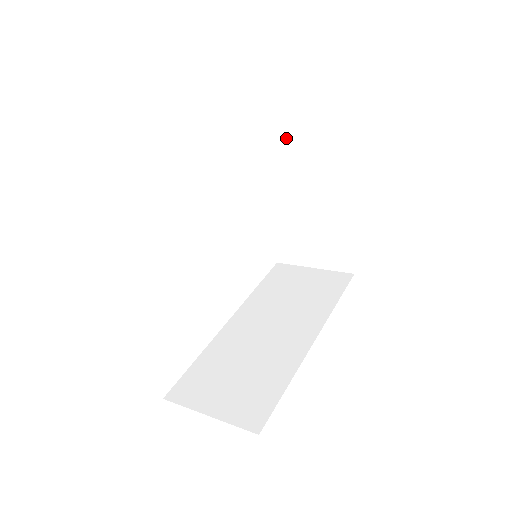
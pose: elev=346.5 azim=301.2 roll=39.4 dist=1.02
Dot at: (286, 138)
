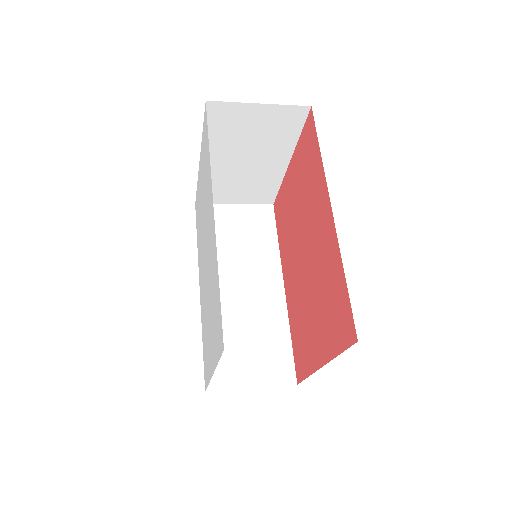
Dot at: (242, 114)
